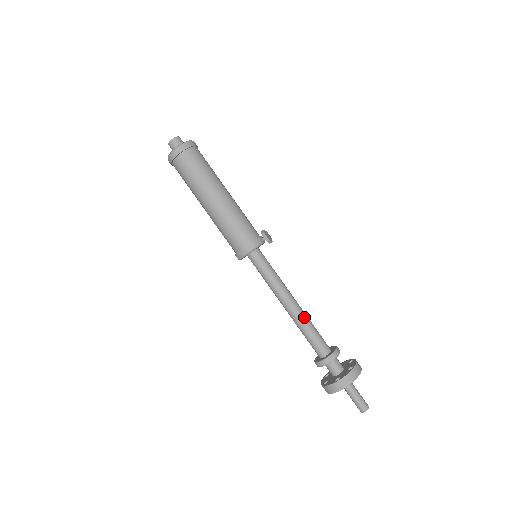
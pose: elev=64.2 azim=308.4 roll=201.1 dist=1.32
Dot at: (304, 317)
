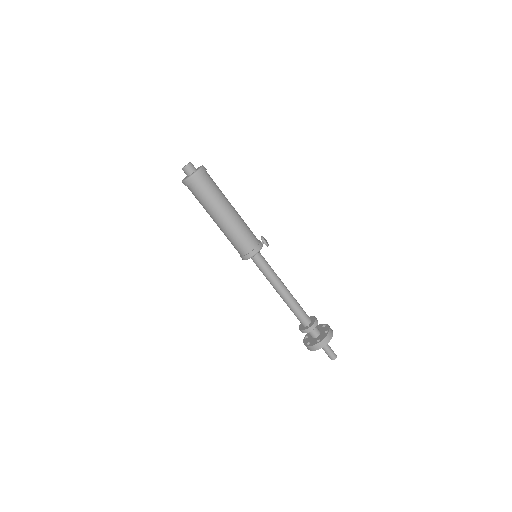
Dot at: (293, 299)
